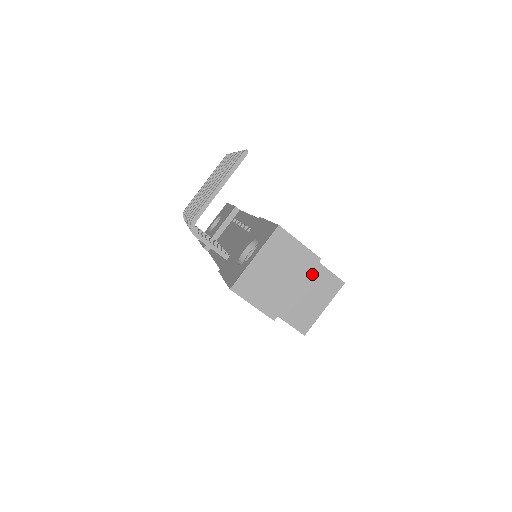
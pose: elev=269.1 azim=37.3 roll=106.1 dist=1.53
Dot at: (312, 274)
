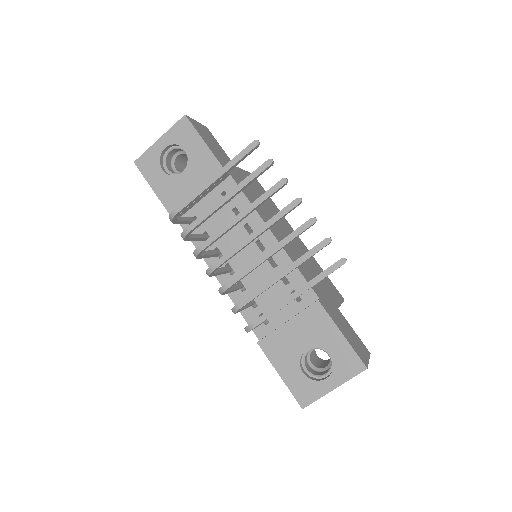
Dot at: occluded
